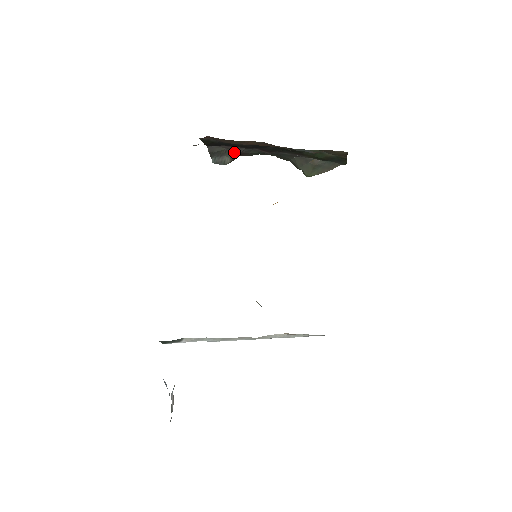
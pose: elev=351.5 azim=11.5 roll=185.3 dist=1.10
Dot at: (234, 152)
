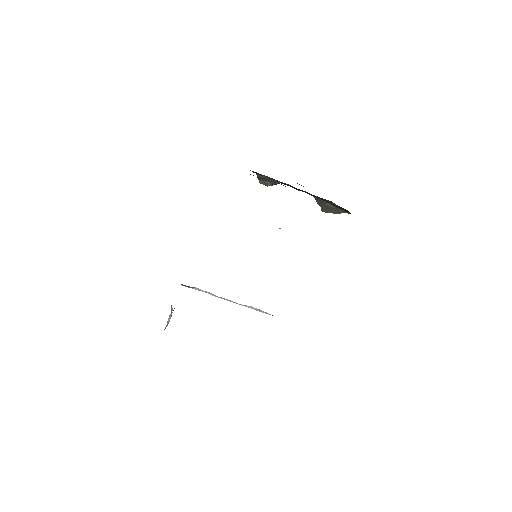
Dot at: (274, 181)
